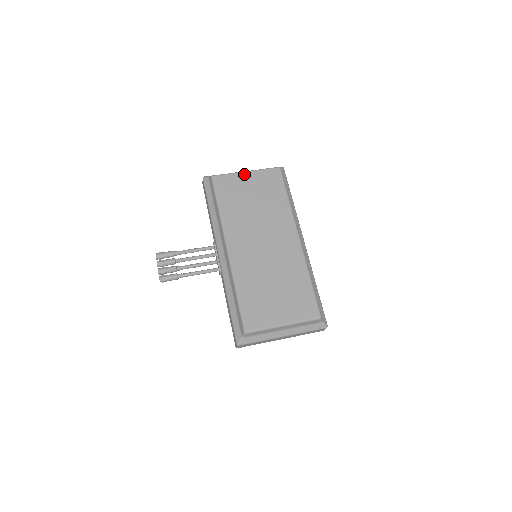
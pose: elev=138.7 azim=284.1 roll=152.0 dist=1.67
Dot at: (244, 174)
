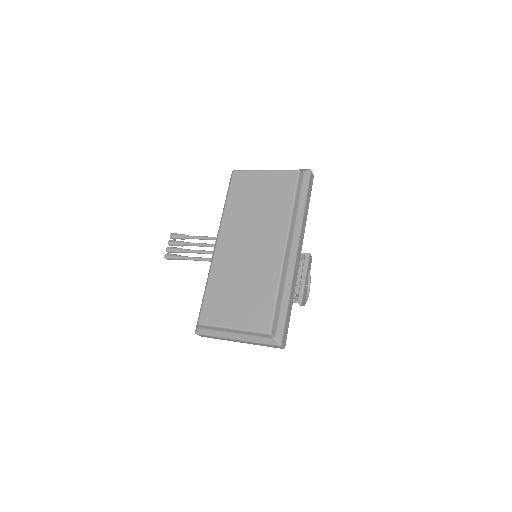
Dot at: (262, 173)
